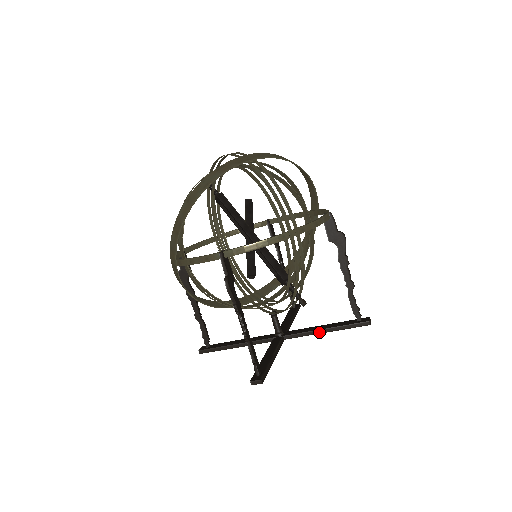
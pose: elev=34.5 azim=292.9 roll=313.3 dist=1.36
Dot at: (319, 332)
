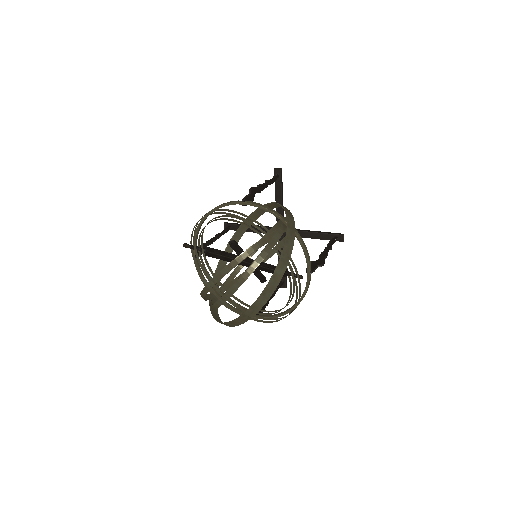
Dot at: occluded
